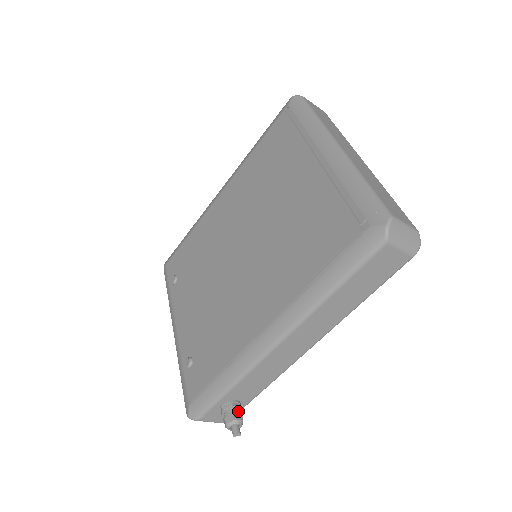
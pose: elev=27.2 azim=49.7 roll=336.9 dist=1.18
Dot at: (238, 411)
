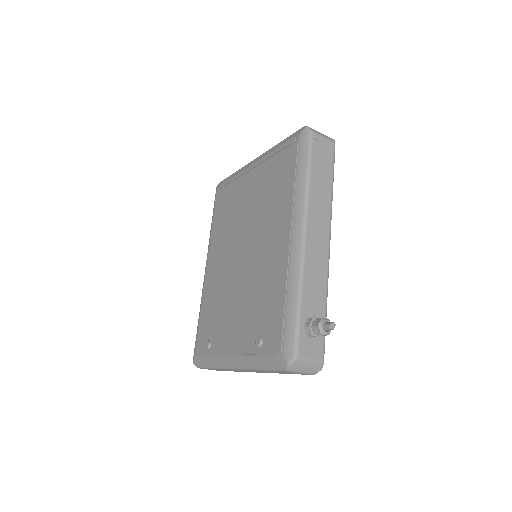
Dot at: occluded
